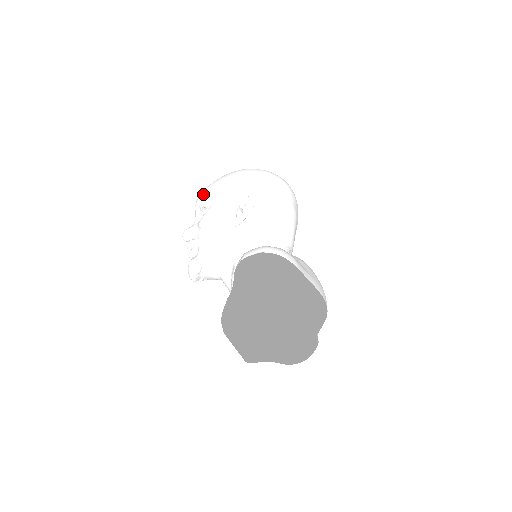
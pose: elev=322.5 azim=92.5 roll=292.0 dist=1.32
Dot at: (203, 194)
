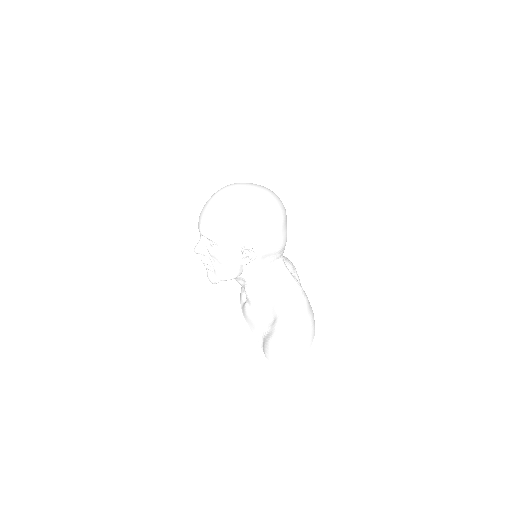
Dot at: (207, 232)
